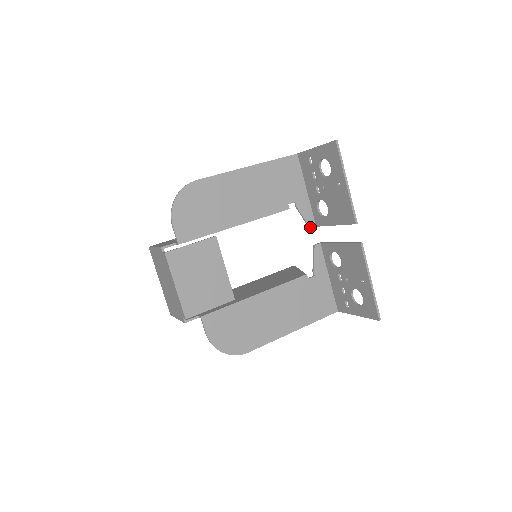
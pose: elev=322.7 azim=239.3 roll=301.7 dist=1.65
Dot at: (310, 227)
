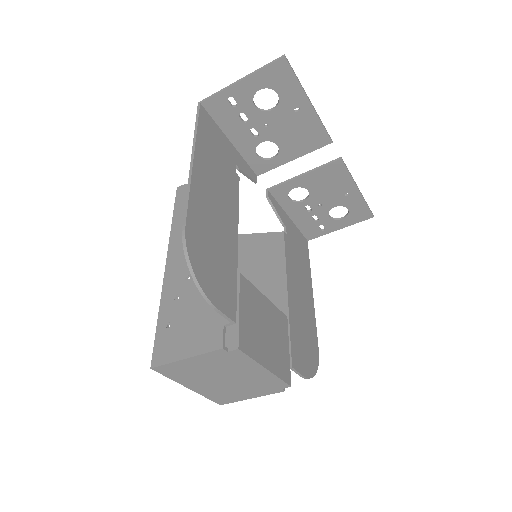
Dot at: (256, 181)
